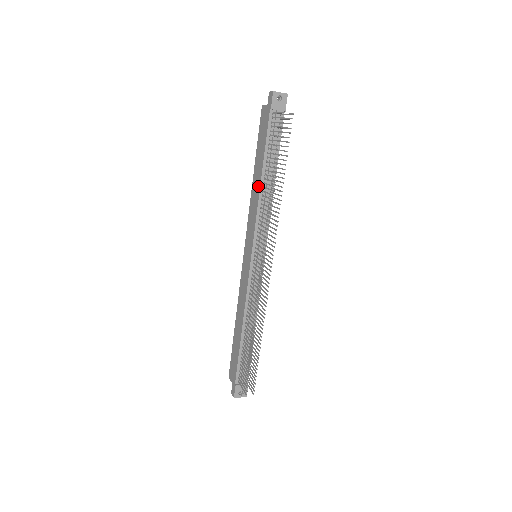
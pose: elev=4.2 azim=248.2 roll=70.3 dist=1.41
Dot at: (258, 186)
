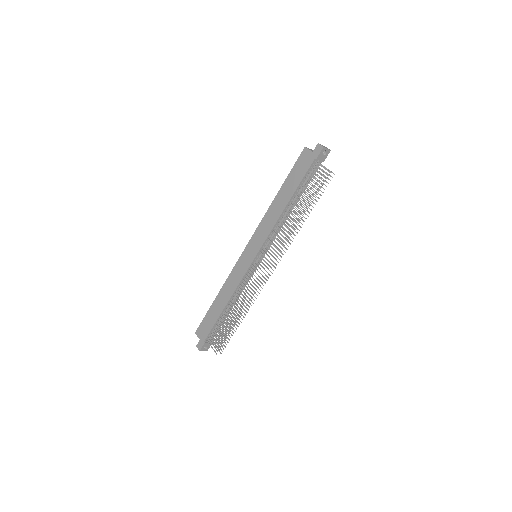
Dot at: (281, 209)
